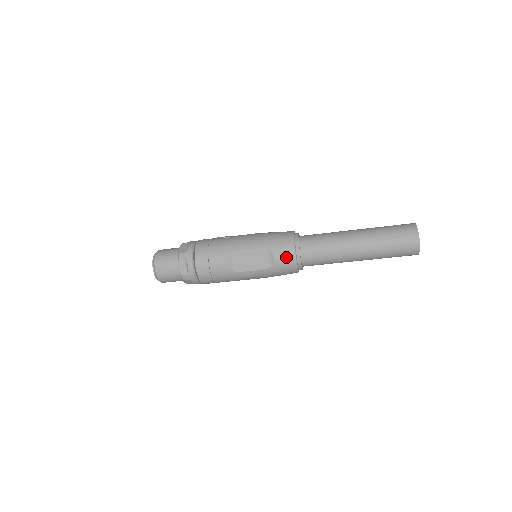
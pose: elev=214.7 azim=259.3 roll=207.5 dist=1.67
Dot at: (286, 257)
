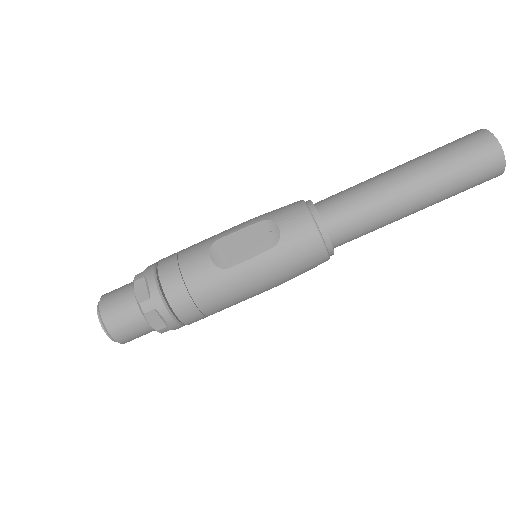
Dot at: (297, 220)
